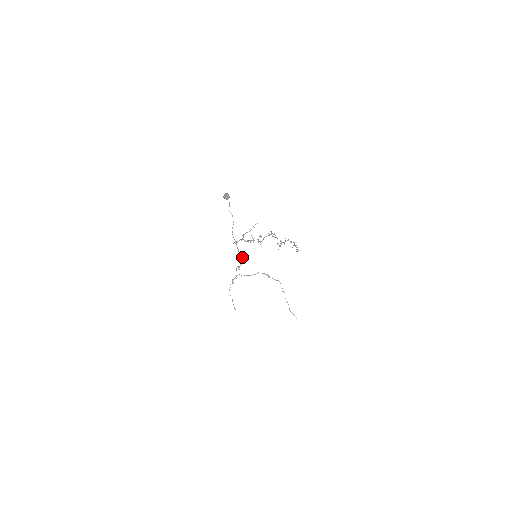
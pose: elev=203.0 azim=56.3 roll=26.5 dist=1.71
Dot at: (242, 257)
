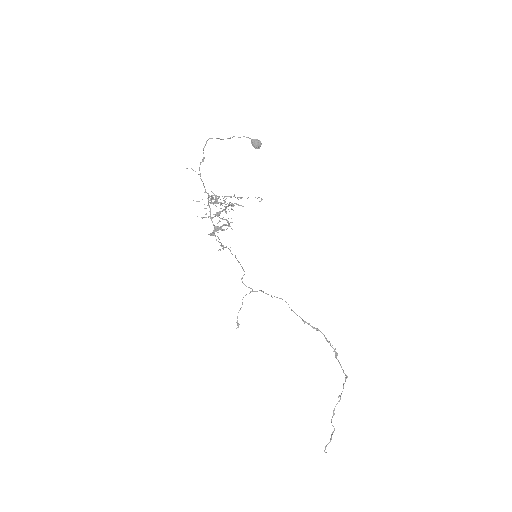
Dot at: occluded
